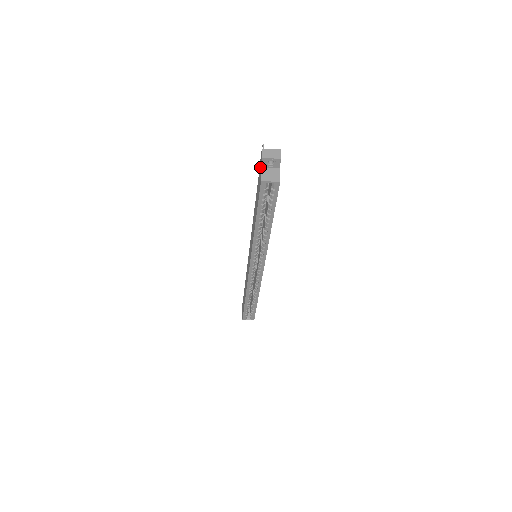
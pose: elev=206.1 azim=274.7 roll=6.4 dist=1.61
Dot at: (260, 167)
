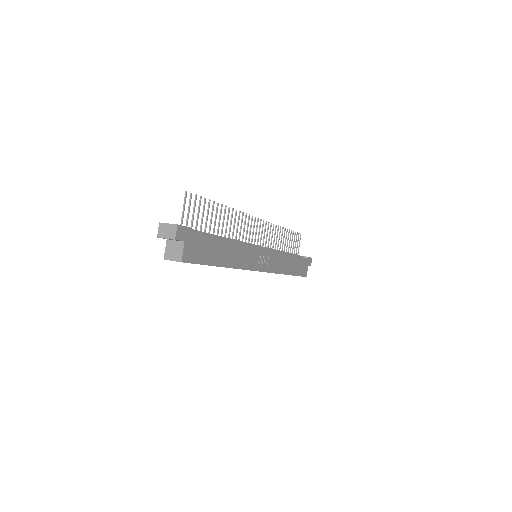
Dot at: occluded
